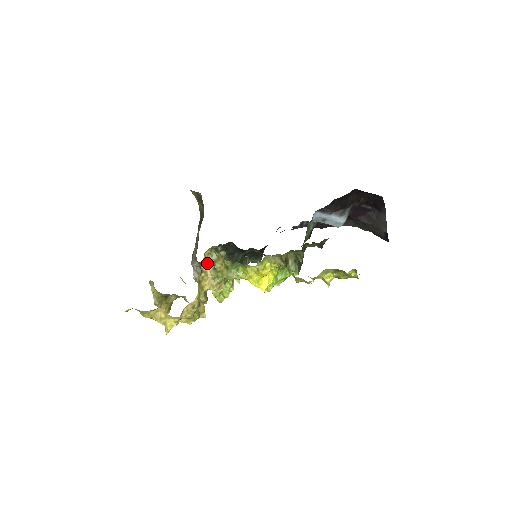
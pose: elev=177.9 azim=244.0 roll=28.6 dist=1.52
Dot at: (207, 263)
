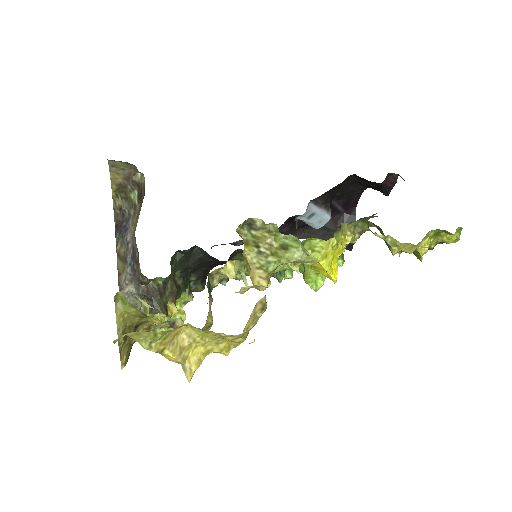
Dot at: occluded
